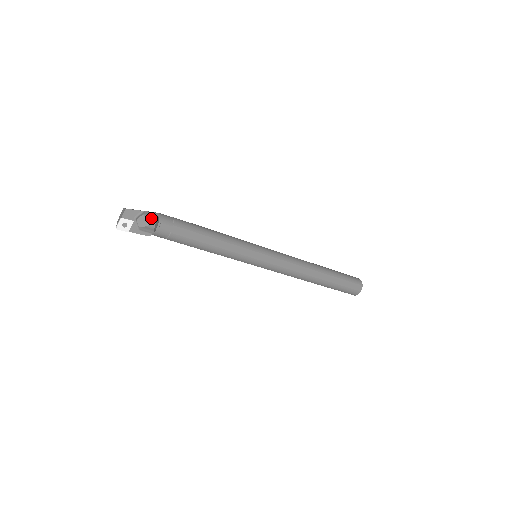
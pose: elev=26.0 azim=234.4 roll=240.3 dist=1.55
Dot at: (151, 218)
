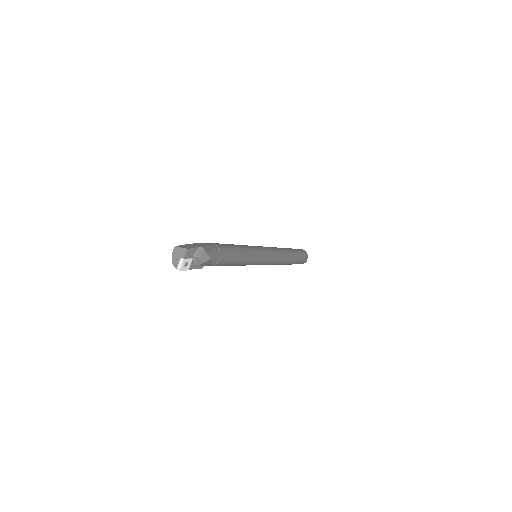
Dot at: (210, 253)
